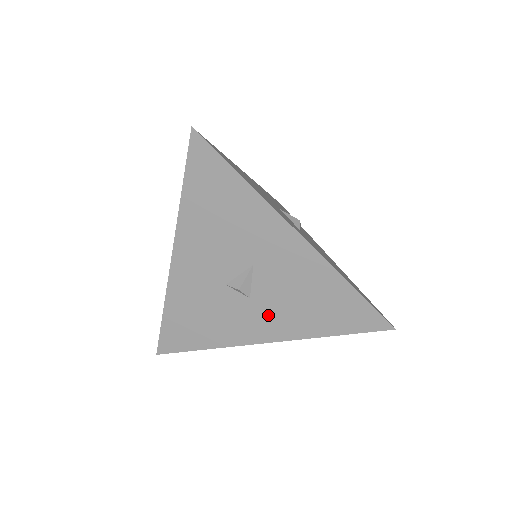
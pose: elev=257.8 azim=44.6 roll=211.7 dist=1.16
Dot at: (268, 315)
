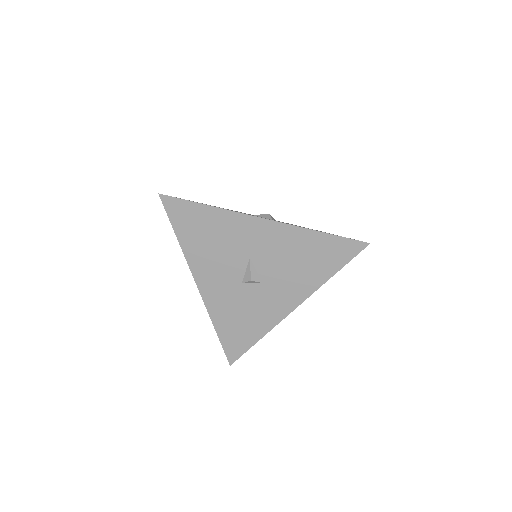
Dot at: (282, 288)
